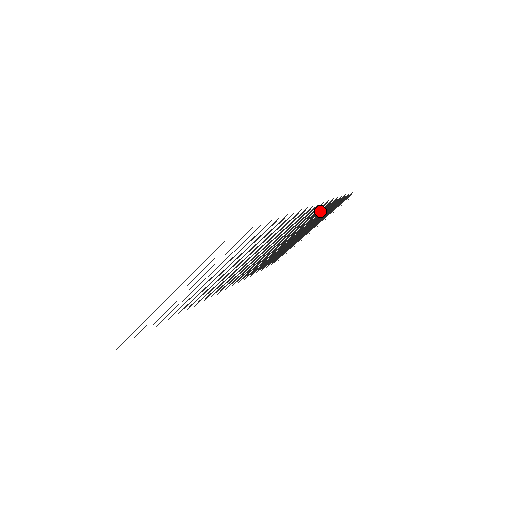
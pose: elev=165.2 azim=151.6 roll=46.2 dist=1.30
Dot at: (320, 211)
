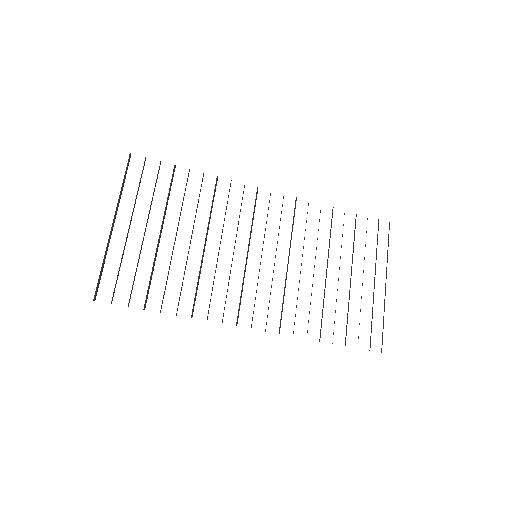
Dot at: occluded
